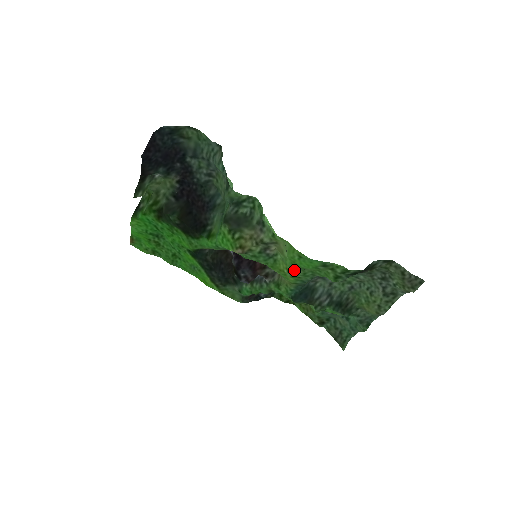
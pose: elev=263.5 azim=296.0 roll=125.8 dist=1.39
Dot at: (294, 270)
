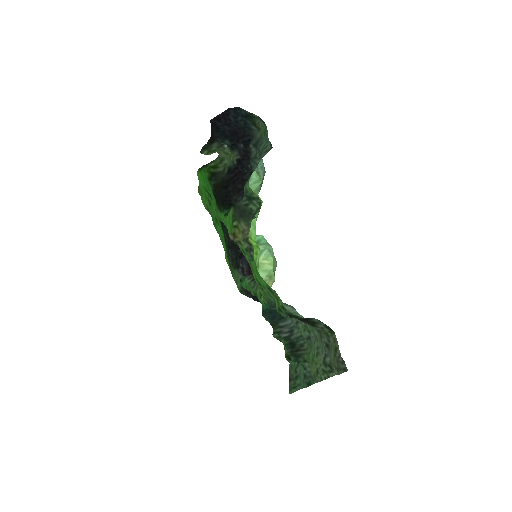
Dot at: (256, 280)
